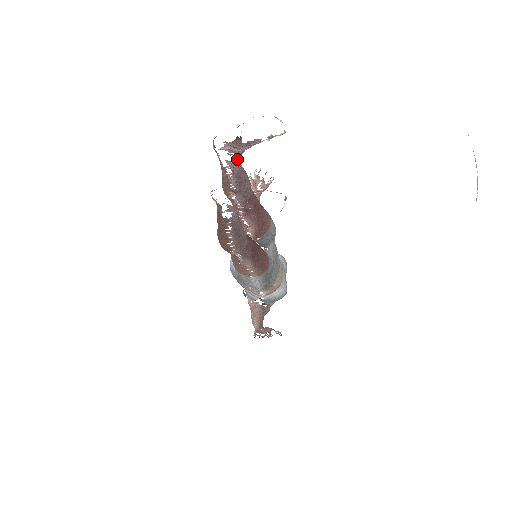
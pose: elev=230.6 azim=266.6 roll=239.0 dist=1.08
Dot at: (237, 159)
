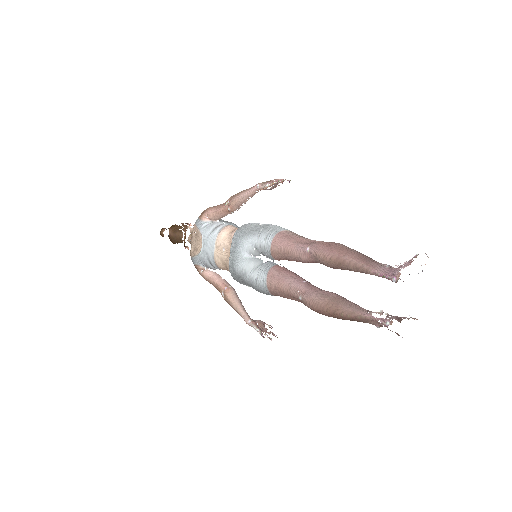
Dot at: occluded
